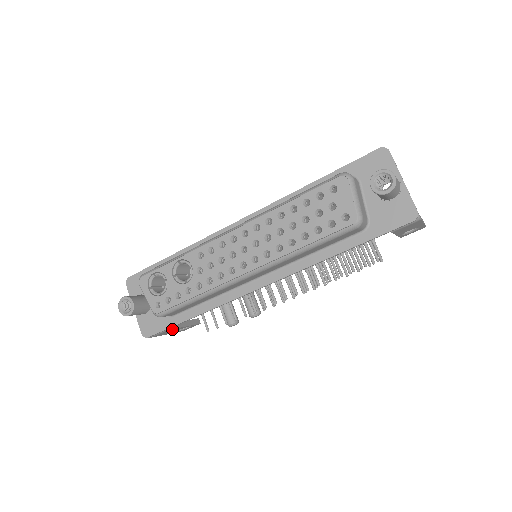
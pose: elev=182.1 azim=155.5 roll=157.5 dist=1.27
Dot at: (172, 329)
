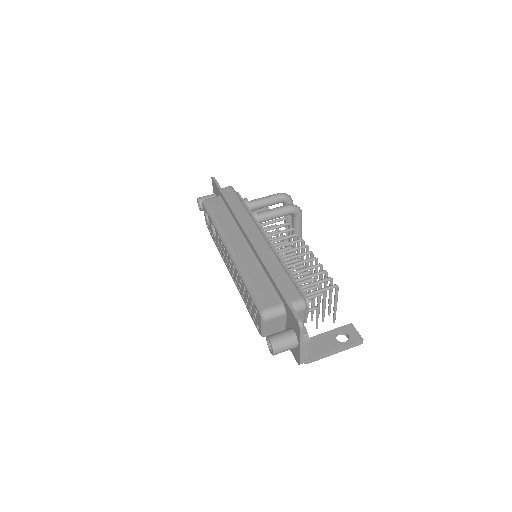
Dot at: occluded
